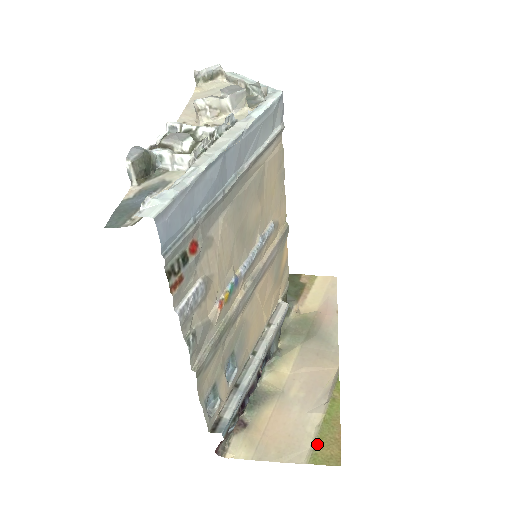
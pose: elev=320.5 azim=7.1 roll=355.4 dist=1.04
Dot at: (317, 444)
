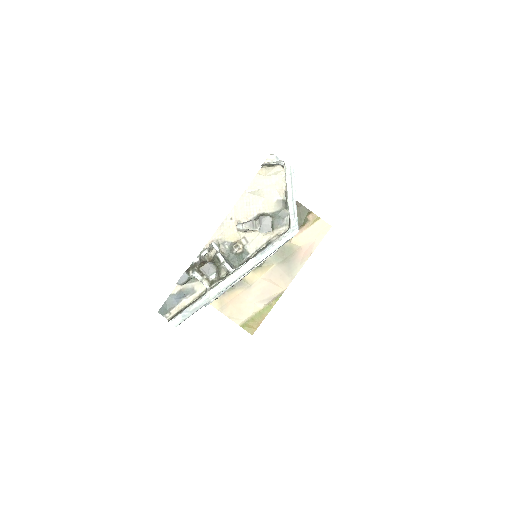
Dot at: (249, 321)
